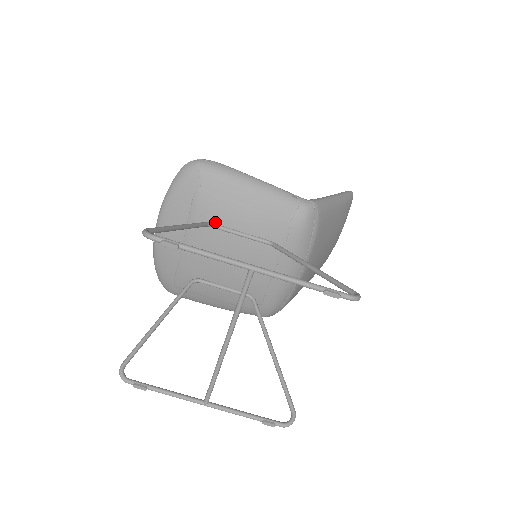
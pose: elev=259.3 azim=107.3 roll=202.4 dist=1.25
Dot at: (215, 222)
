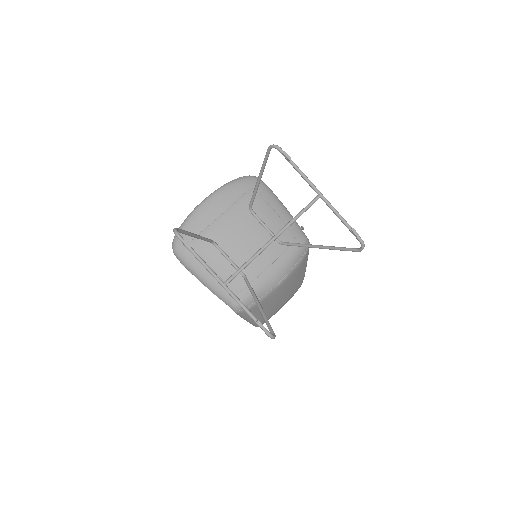
Dot at: (254, 211)
